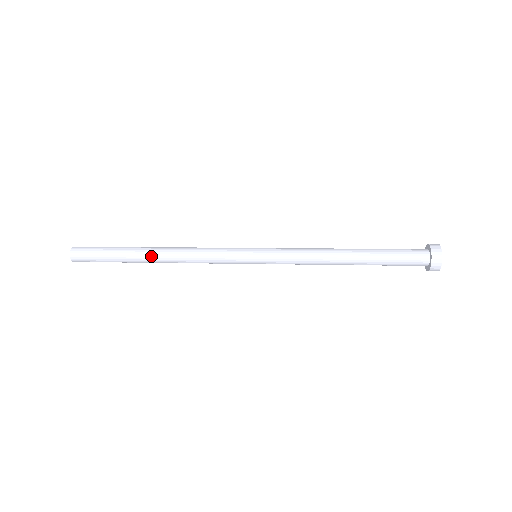
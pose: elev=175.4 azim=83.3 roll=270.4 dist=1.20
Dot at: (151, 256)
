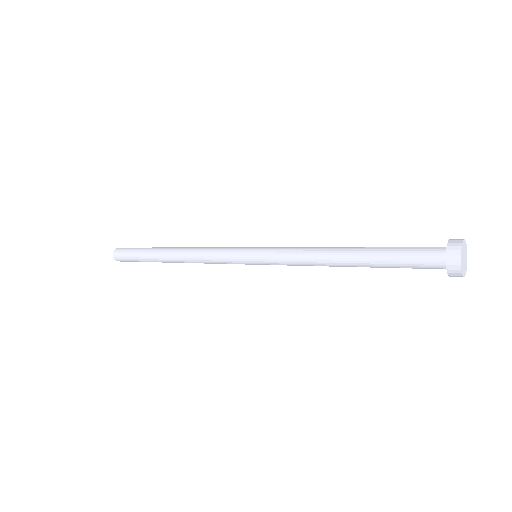
Dot at: (167, 252)
